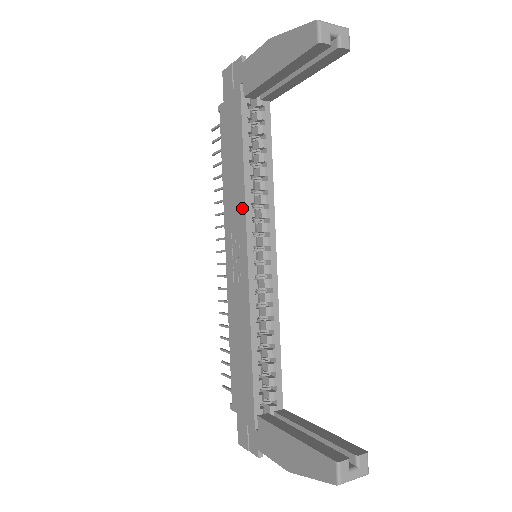
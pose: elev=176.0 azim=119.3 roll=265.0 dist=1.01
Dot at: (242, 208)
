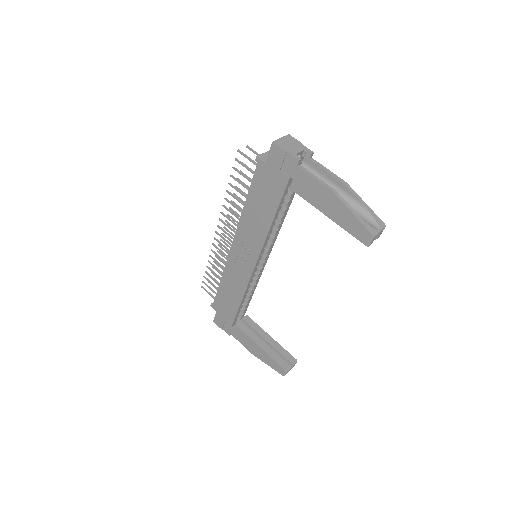
Dot at: (260, 242)
